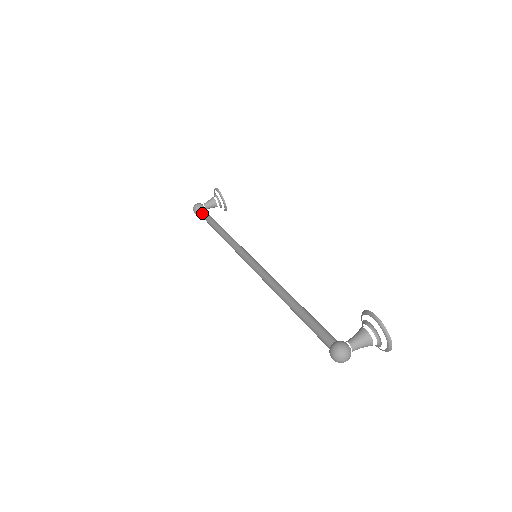
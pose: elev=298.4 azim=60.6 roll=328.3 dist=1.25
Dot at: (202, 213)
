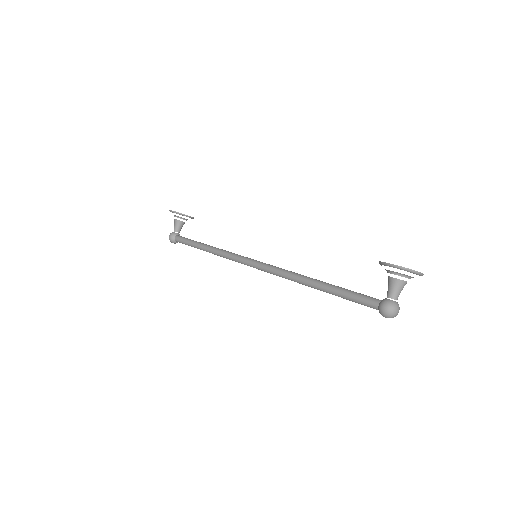
Dot at: (181, 242)
